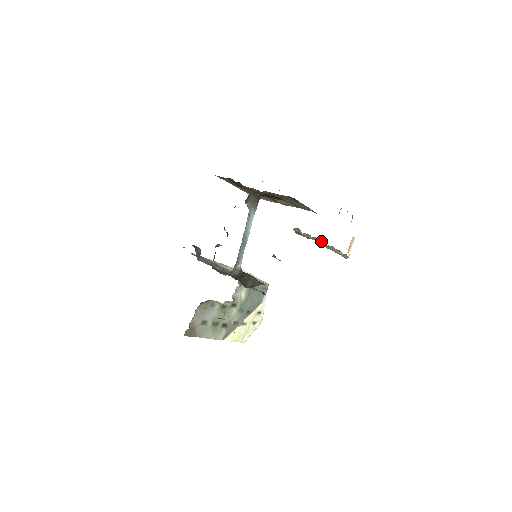
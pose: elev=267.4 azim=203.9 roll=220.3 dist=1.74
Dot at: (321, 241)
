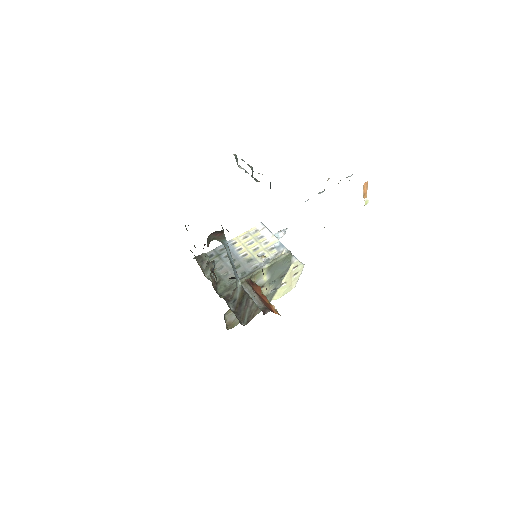
Dot at: occluded
